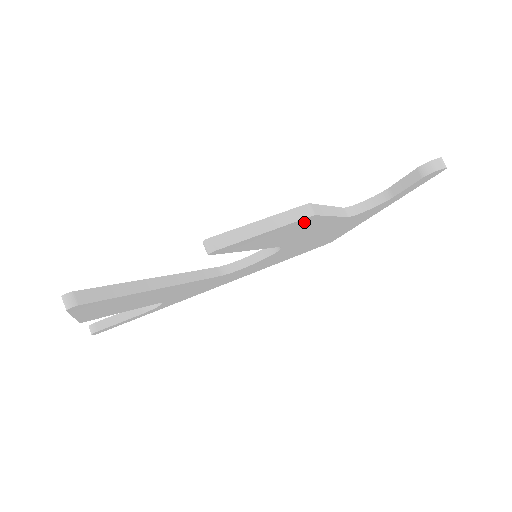
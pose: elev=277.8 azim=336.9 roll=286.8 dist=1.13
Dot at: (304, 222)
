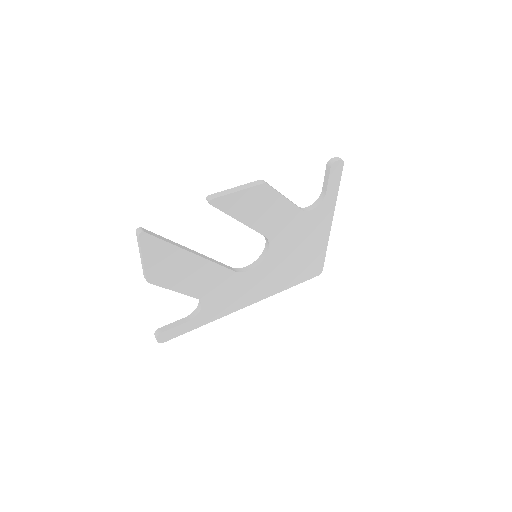
Dot at: (264, 193)
